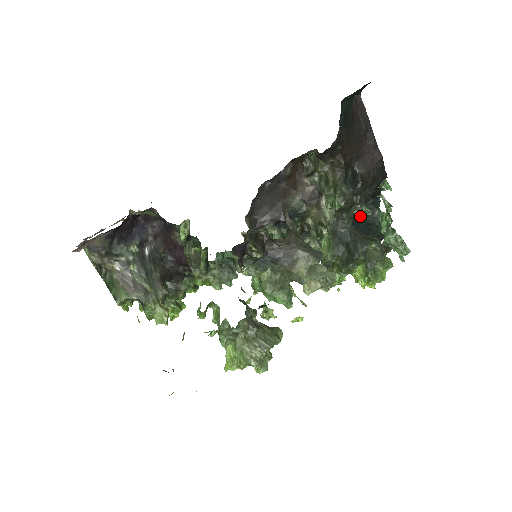
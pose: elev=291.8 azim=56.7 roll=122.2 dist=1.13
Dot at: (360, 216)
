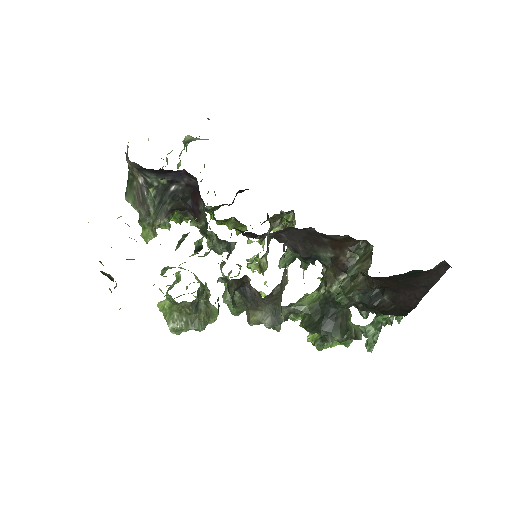
Dot at: occluded
